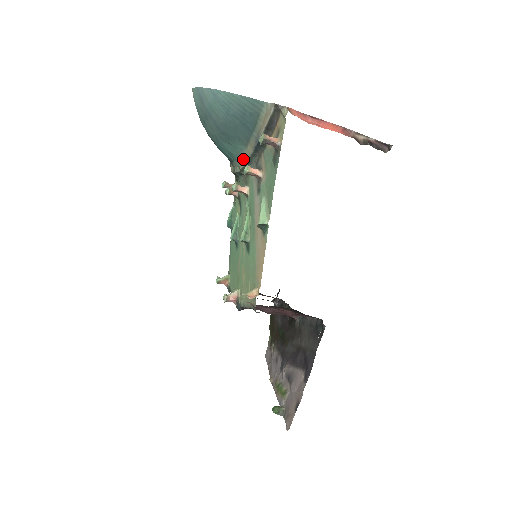
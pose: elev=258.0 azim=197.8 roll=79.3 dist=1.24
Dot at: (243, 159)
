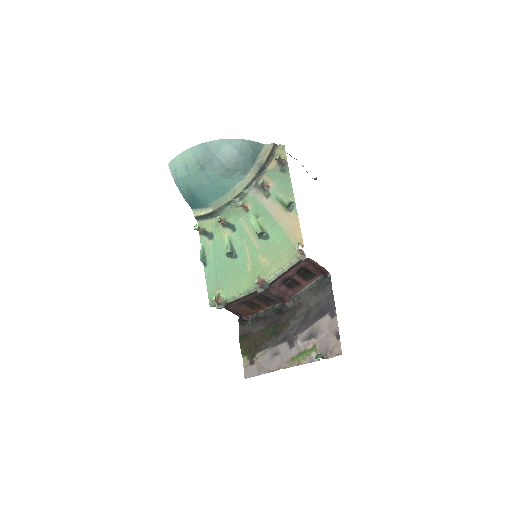
Dot at: (241, 186)
